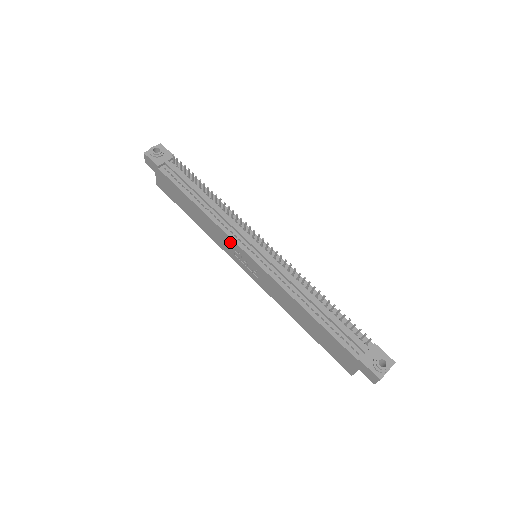
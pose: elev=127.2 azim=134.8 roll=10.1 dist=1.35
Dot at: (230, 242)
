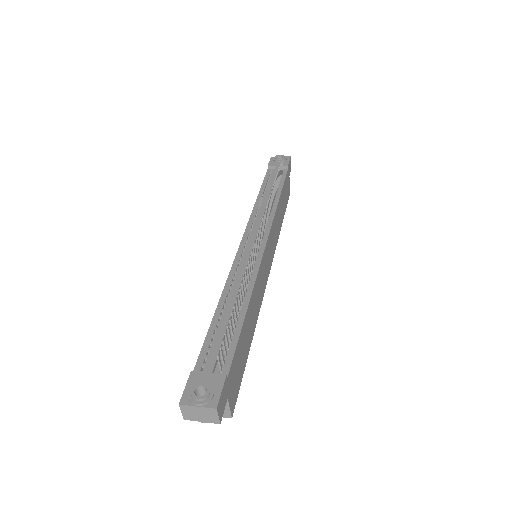
Dot at: occluded
